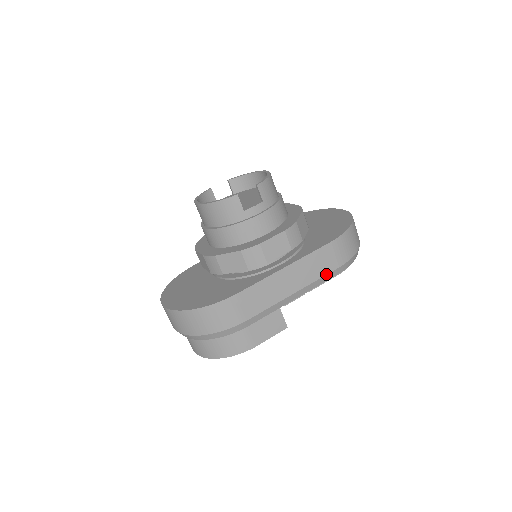
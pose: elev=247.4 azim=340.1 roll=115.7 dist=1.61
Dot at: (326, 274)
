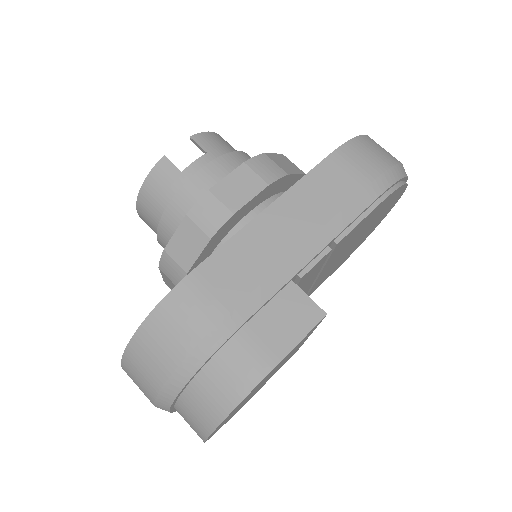
Dot at: (349, 201)
